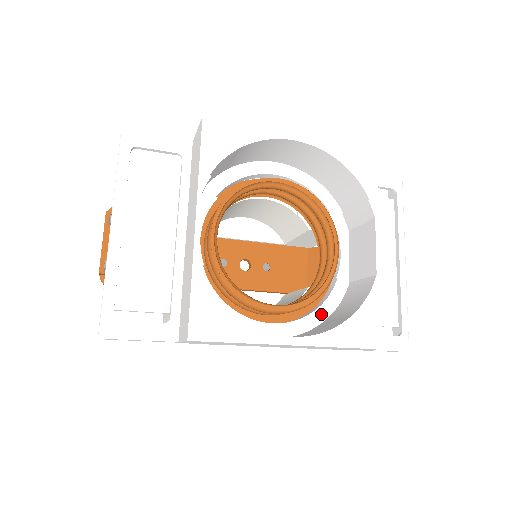
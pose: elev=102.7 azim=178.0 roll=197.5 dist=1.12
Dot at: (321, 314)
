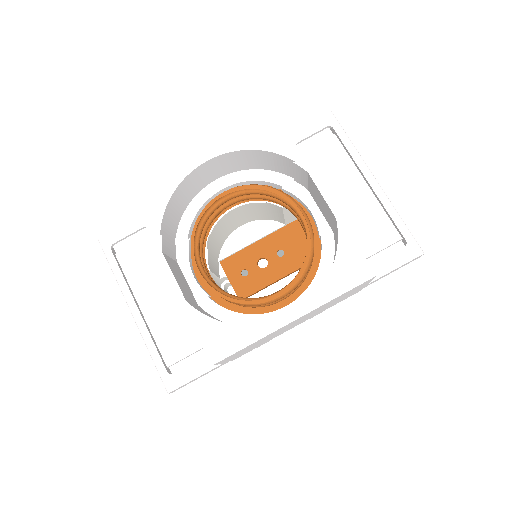
Dot at: (323, 273)
